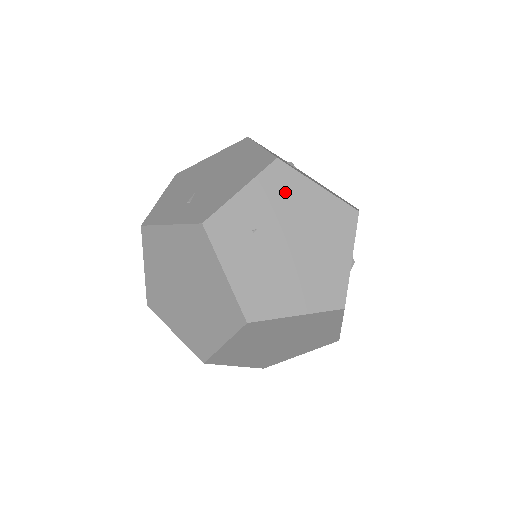
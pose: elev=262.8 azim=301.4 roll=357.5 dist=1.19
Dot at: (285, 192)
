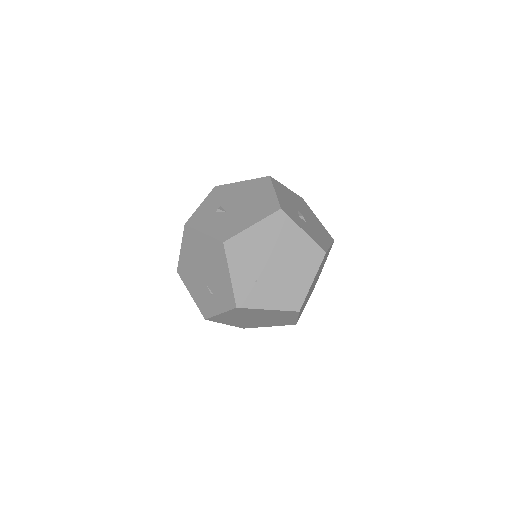
Dot at: (245, 250)
